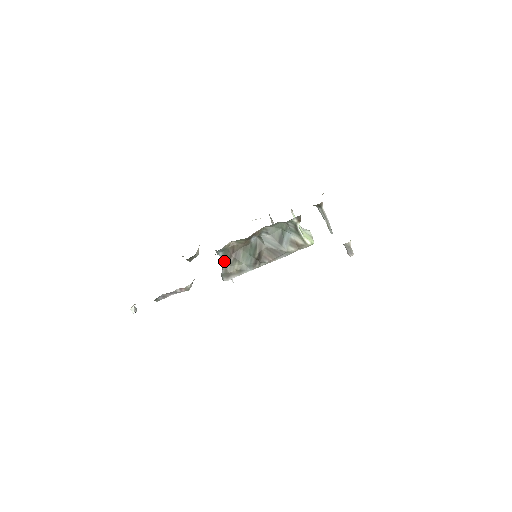
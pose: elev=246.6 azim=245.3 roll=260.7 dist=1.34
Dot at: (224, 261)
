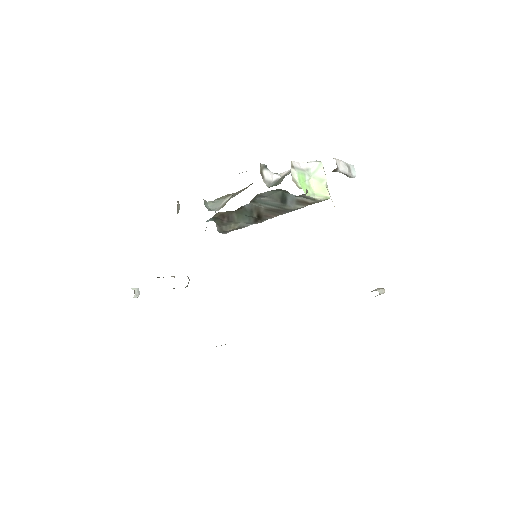
Dot at: (216, 223)
